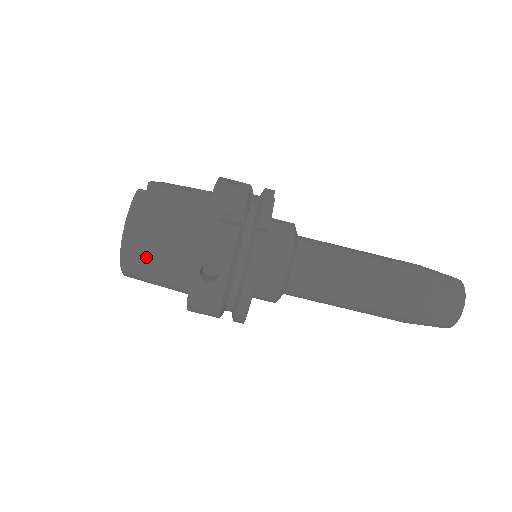
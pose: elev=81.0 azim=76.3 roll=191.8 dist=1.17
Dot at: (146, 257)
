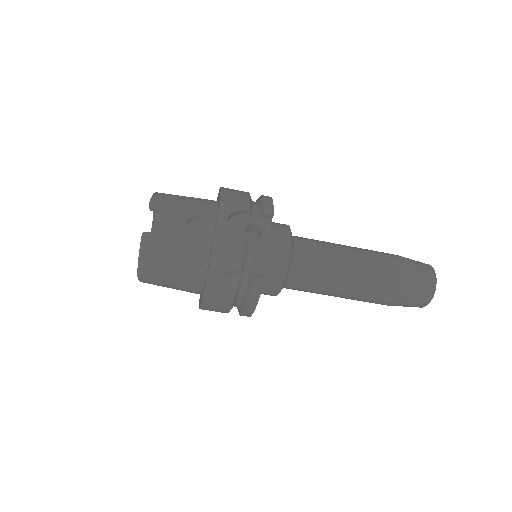
Dot at: (161, 285)
